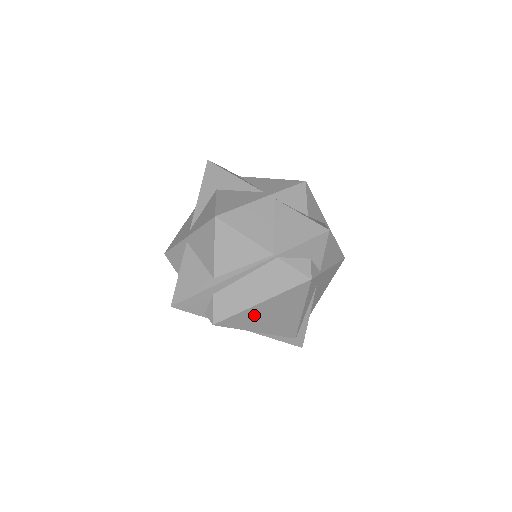
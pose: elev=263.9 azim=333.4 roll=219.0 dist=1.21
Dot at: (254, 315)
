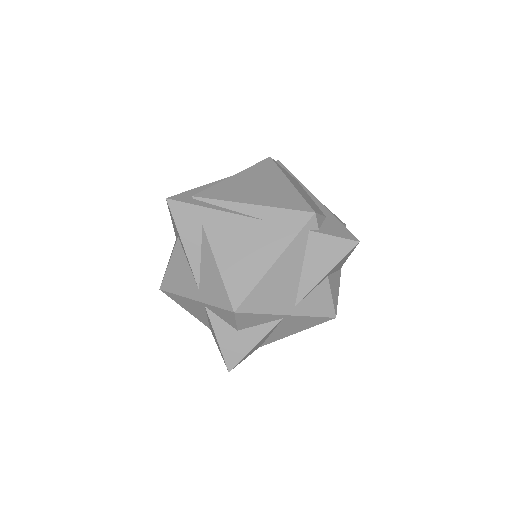
Dot at: occluded
